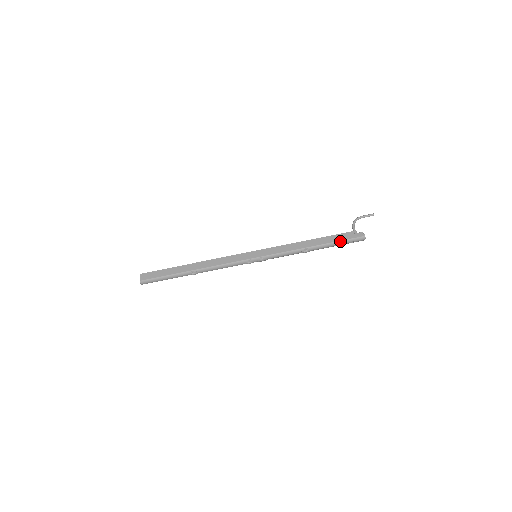
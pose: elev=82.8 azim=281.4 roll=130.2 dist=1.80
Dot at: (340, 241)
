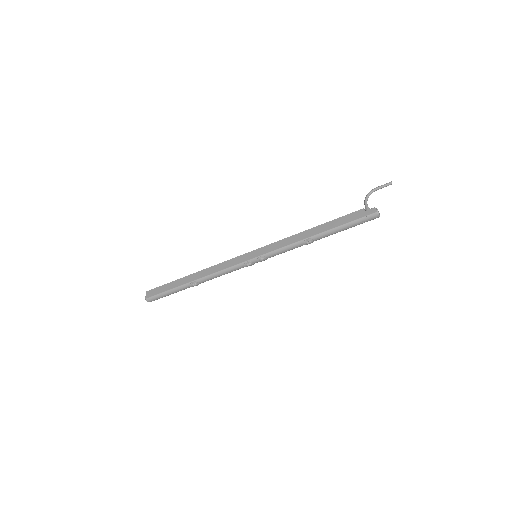
Dot at: (347, 223)
